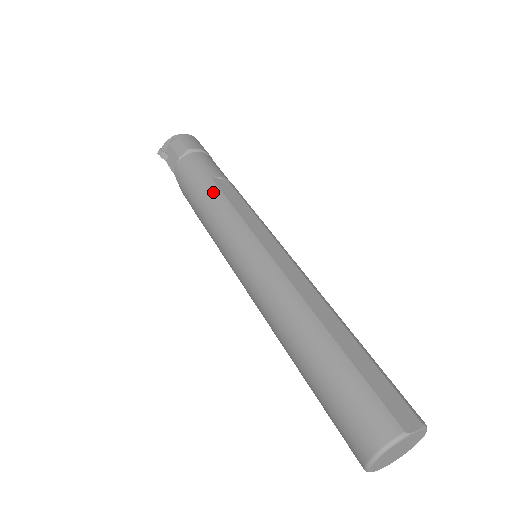
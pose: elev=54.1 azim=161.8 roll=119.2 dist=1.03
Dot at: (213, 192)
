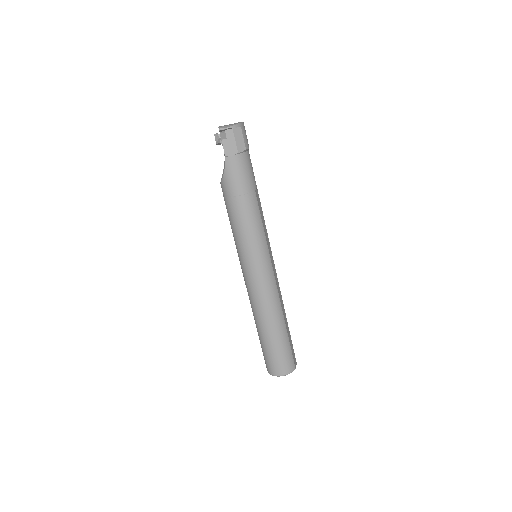
Dot at: (255, 206)
